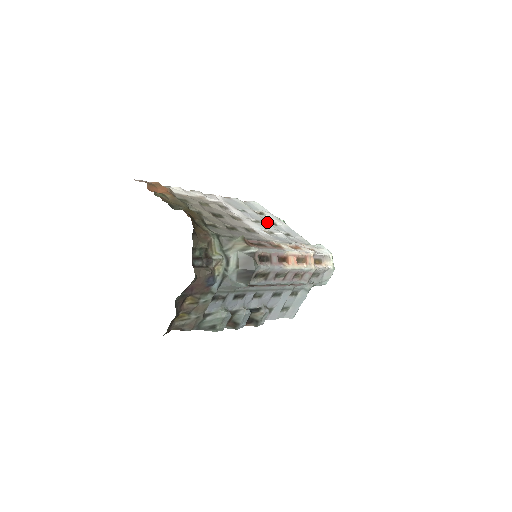
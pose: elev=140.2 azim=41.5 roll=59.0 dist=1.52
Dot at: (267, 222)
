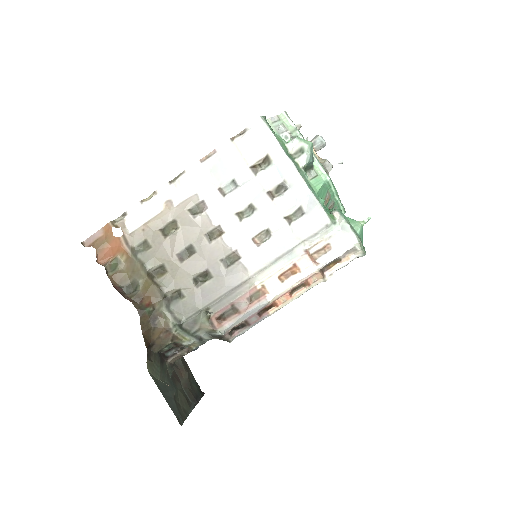
Dot at: (266, 201)
